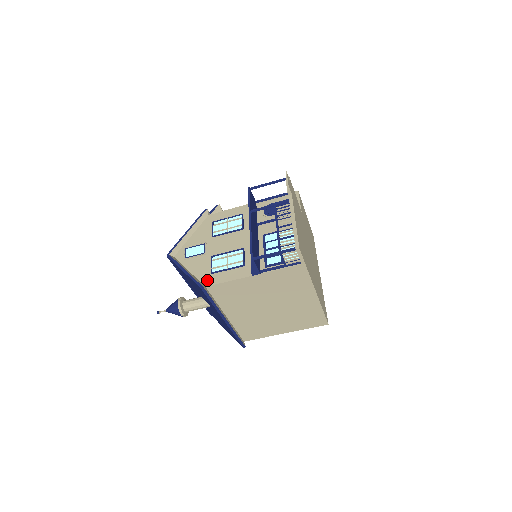
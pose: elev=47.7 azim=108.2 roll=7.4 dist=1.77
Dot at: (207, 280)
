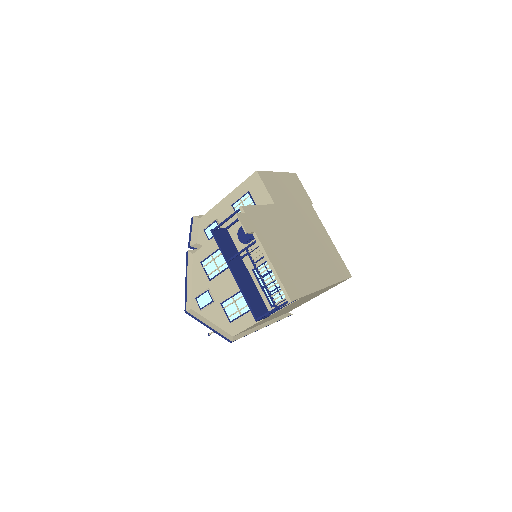
Dot at: (231, 330)
